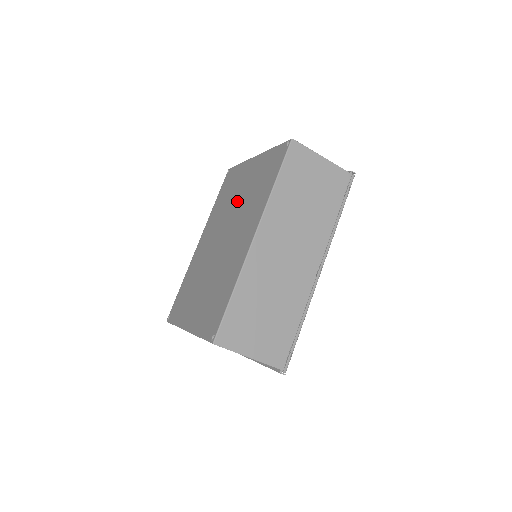
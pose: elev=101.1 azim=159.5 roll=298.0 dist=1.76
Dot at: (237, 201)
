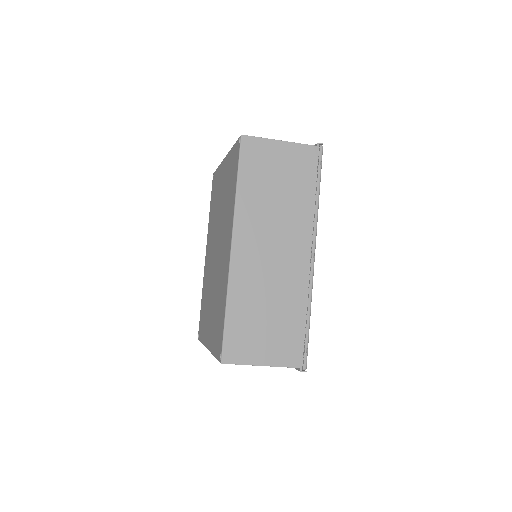
Dot at: (219, 209)
